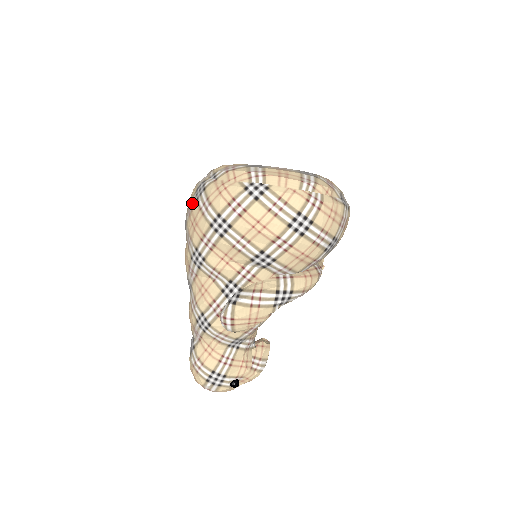
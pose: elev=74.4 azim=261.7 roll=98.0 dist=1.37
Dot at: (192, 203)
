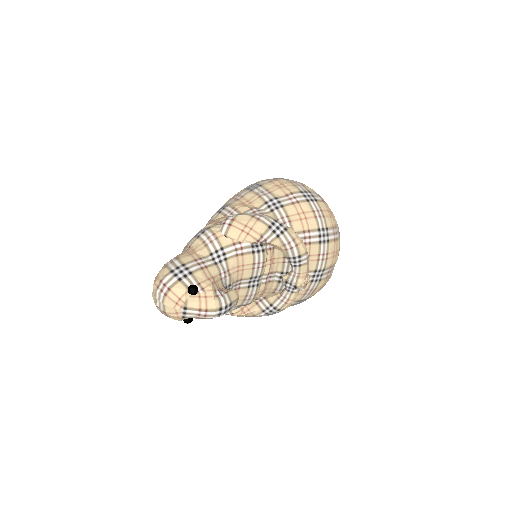
Dot at: occluded
